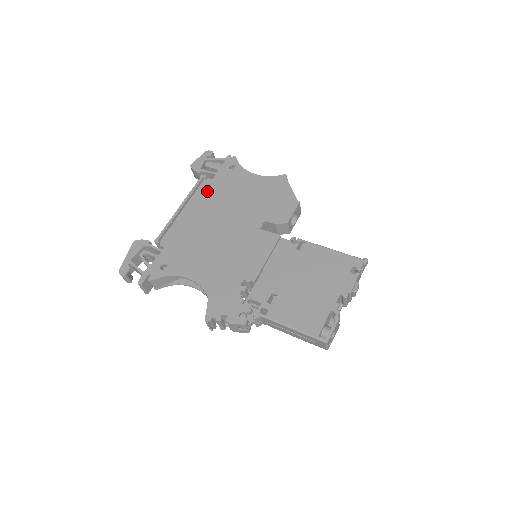
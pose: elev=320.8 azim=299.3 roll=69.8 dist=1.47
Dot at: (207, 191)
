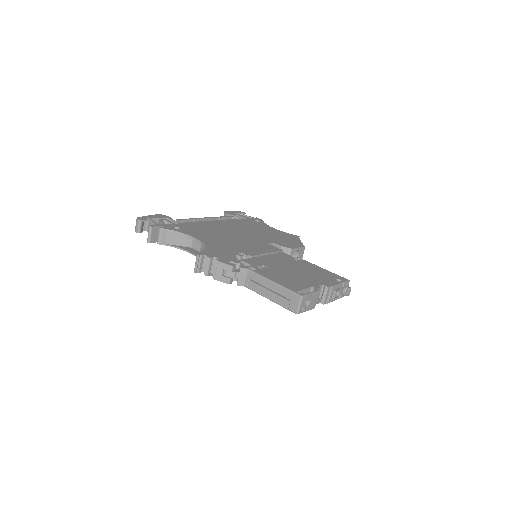
Dot at: (232, 220)
